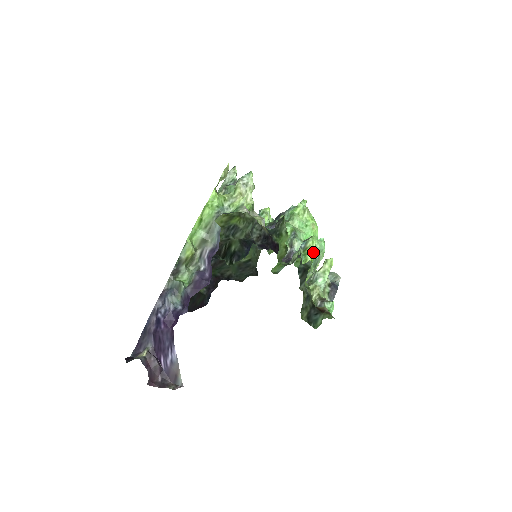
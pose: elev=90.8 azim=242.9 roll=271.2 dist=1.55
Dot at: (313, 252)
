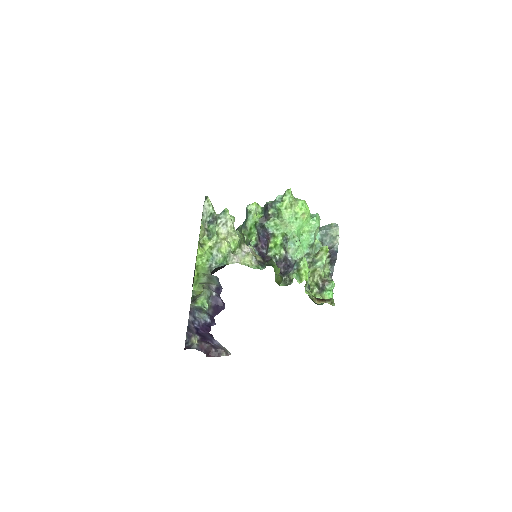
Dot at: (306, 273)
